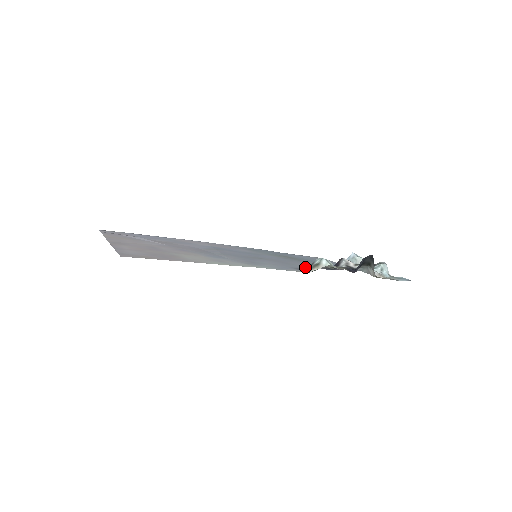
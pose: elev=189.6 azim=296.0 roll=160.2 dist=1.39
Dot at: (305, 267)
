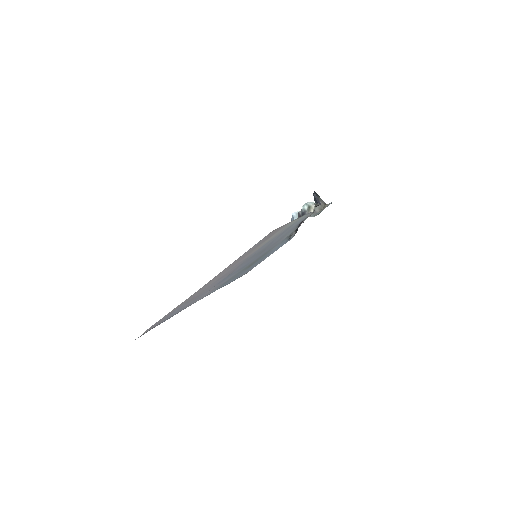
Dot at: occluded
